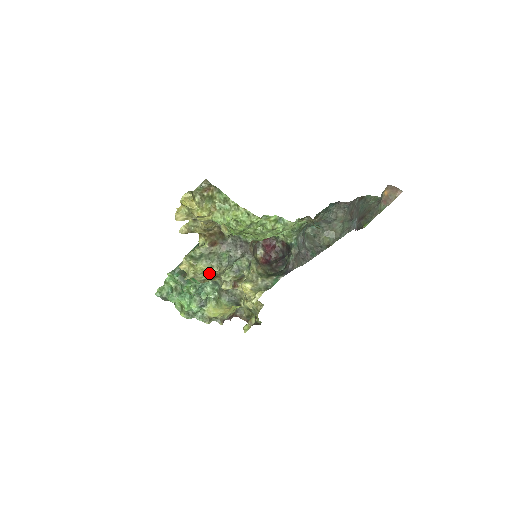
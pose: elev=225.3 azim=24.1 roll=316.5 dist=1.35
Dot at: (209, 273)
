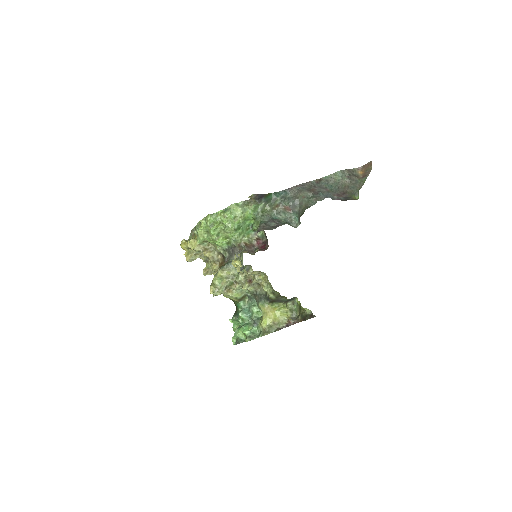
Dot at: (223, 281)
